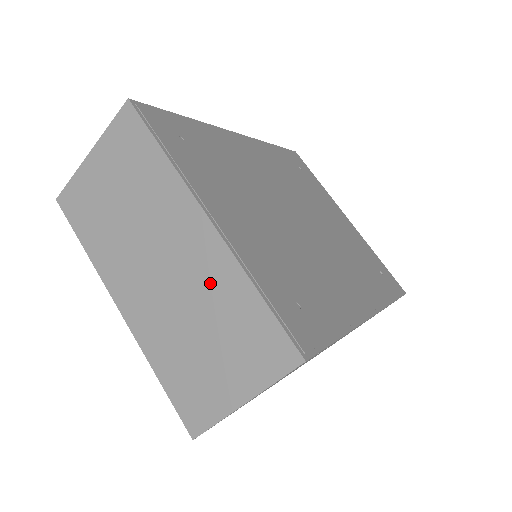
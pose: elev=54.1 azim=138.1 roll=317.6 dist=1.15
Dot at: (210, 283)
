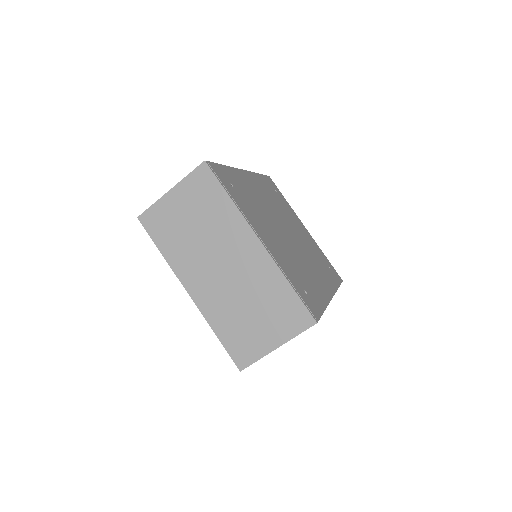
Dot at: (259, 279)
